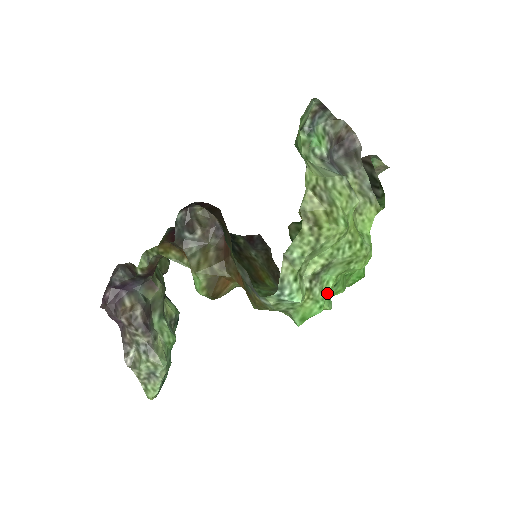
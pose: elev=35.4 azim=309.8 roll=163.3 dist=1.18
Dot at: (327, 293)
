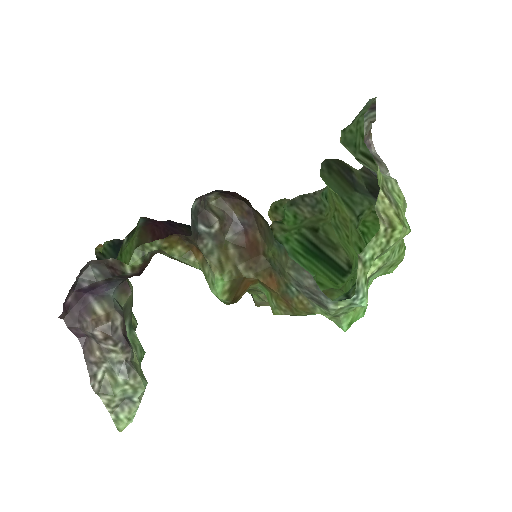
Dot at: occluded
